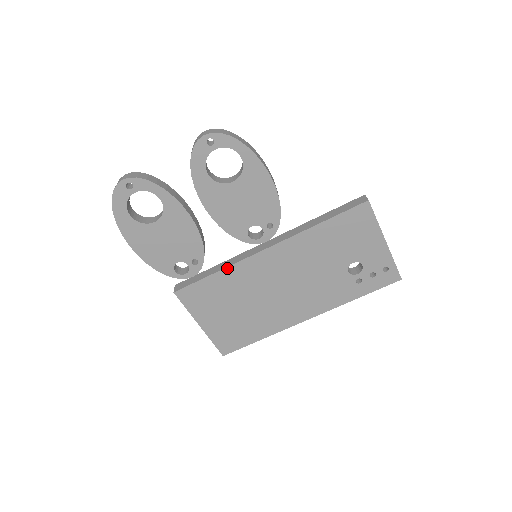
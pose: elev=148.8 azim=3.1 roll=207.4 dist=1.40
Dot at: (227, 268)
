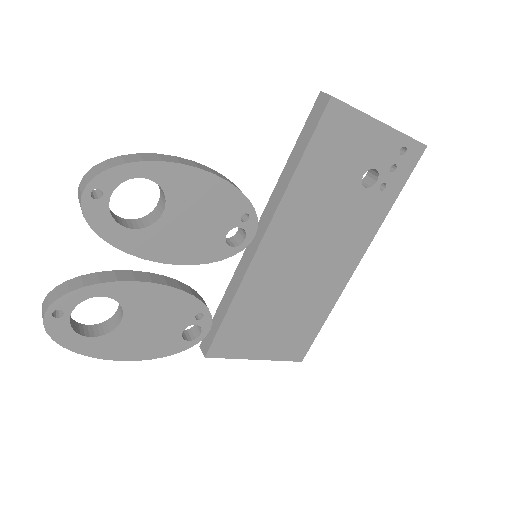
Dot at: (237, 293)
